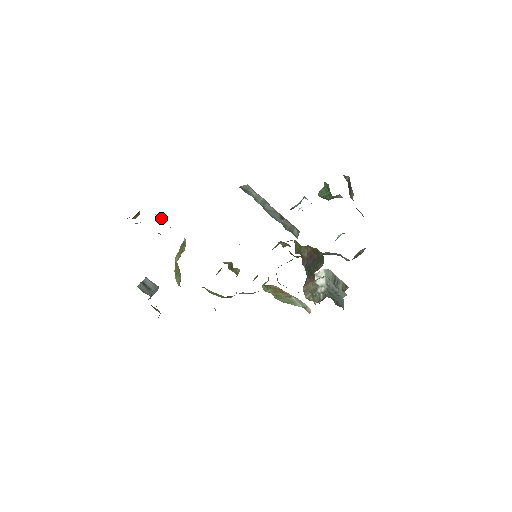
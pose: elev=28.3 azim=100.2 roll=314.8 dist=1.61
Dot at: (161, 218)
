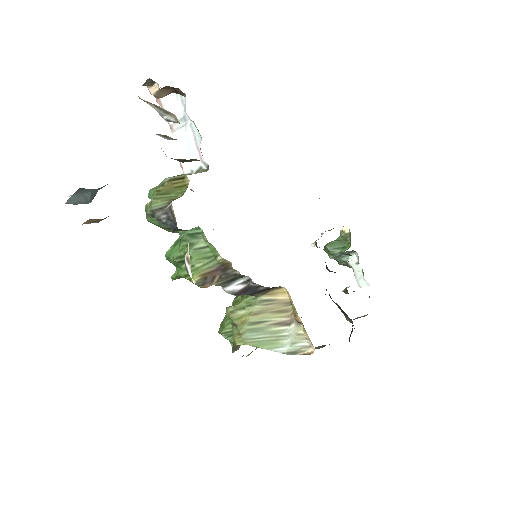
Dot at: (177, 128)
